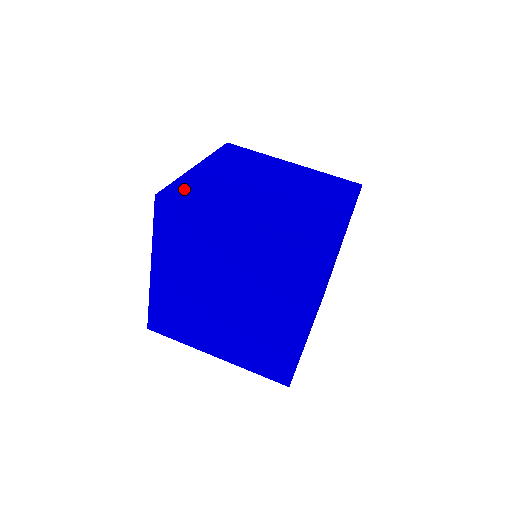
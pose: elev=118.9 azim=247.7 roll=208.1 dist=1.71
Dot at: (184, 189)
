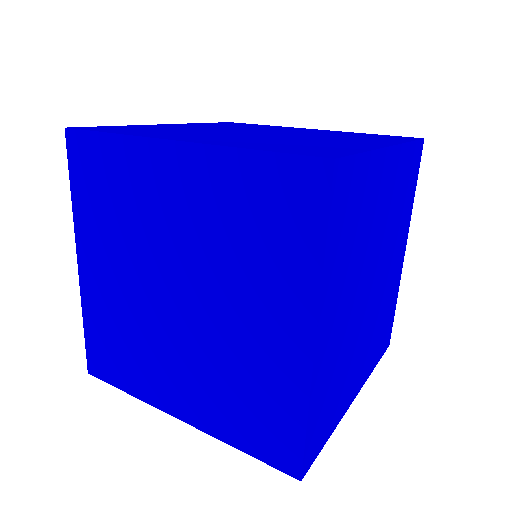
Dot at: (118, 128)
